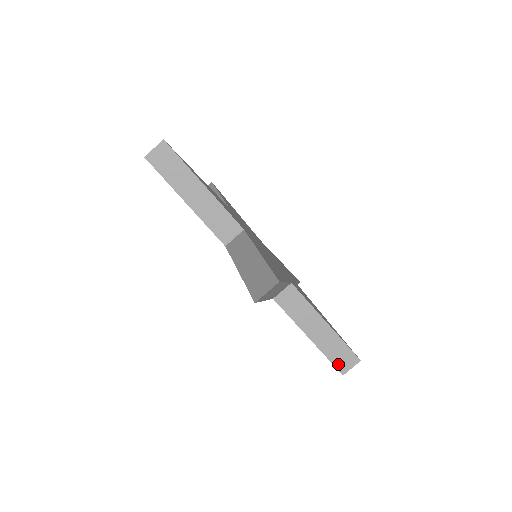
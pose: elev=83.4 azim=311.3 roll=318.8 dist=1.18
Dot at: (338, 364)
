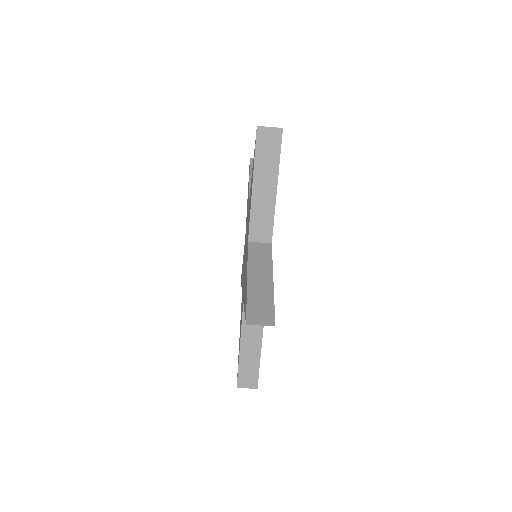
Dot at: occluded
